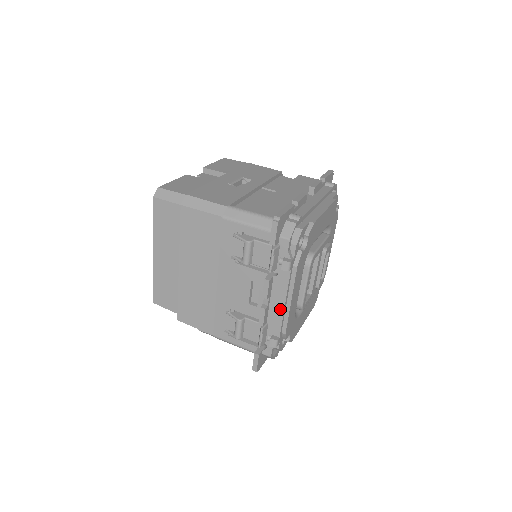
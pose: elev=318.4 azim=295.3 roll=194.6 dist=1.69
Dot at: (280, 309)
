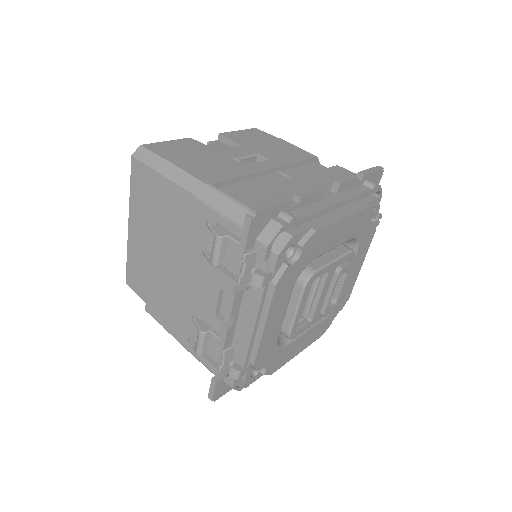
Dot at: (247, 334)
